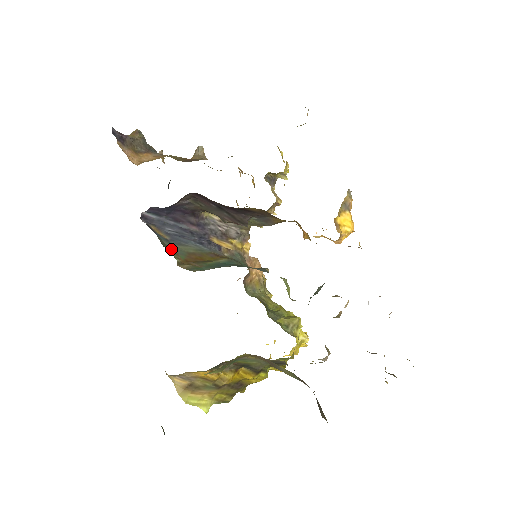
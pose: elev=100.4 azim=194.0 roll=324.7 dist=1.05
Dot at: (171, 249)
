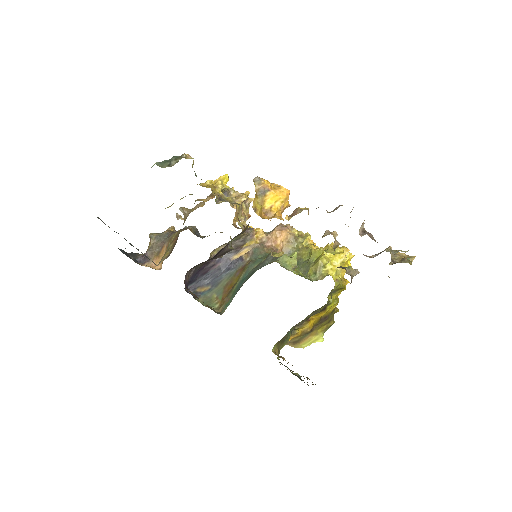
Dot at: (213, 297)
